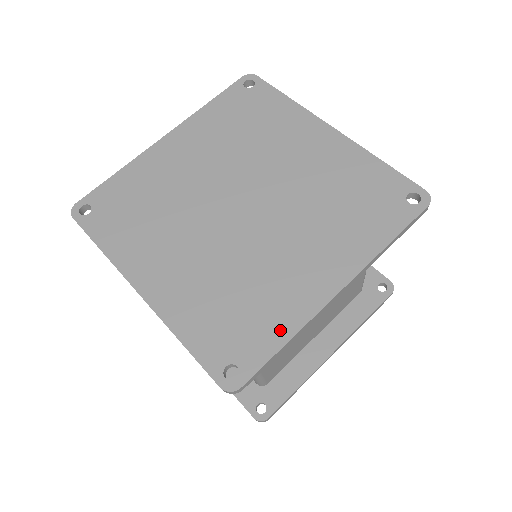
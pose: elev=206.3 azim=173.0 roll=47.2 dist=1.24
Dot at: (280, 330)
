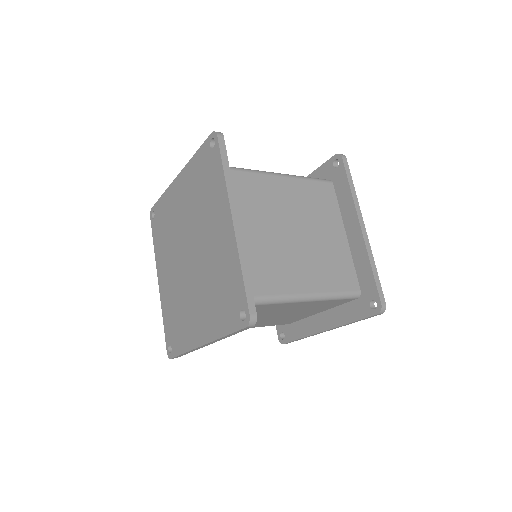
Dot at: (183, 345)
